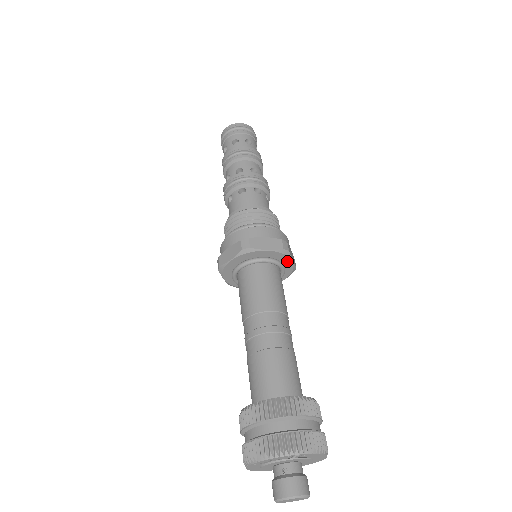
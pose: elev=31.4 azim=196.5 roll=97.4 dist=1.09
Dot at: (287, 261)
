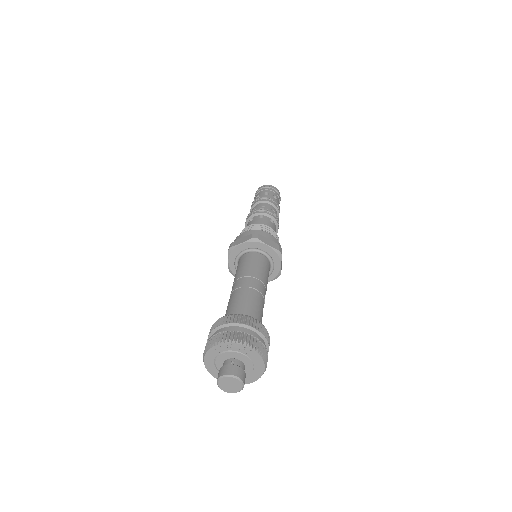
Dot at: (277, 263)
